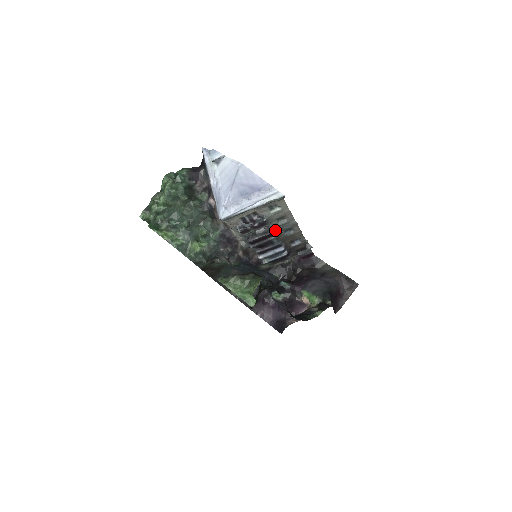
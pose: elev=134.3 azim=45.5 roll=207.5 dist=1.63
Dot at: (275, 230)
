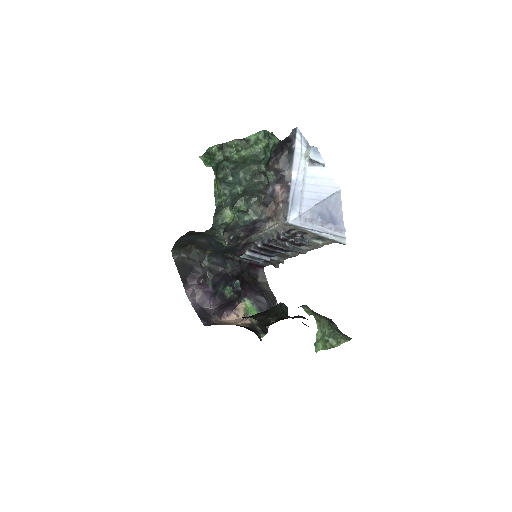
Dot at: occluded
